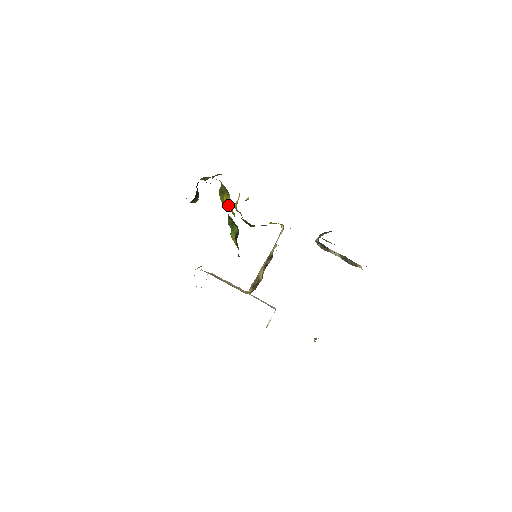
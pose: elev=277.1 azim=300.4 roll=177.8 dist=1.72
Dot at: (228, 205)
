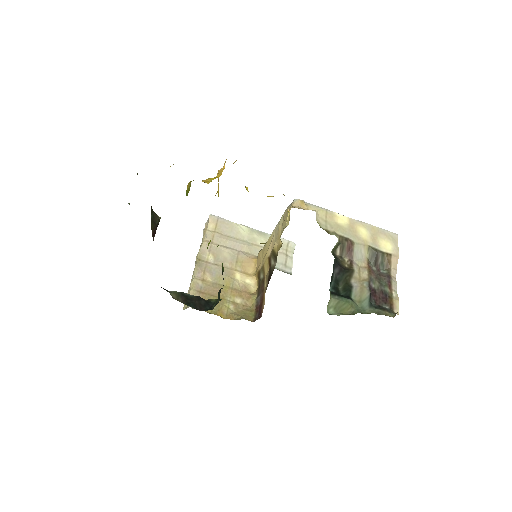
Dot at: occluded
